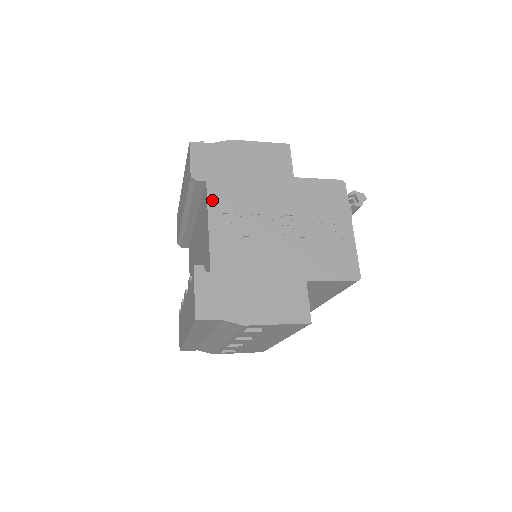
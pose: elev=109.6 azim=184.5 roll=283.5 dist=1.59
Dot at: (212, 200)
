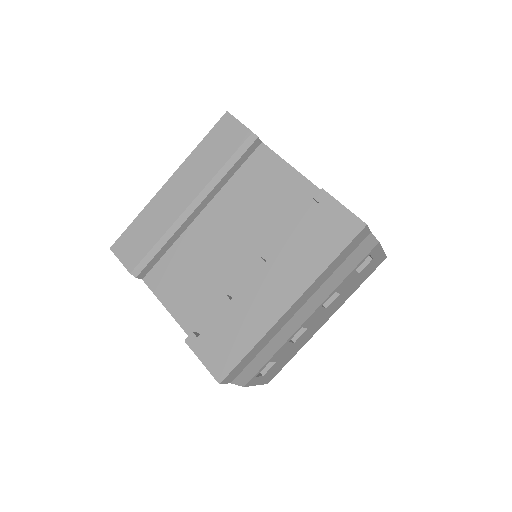
Dot at: (278, 155)
